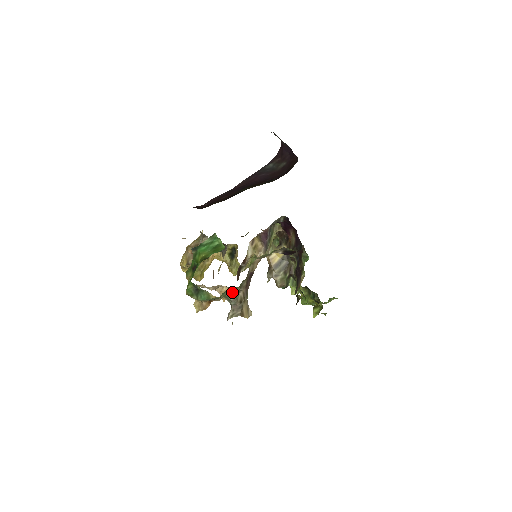
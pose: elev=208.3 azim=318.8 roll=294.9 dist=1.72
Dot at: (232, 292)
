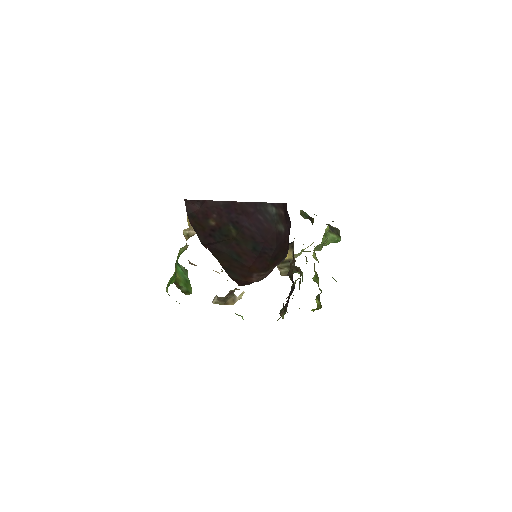
Dot at: occluded
